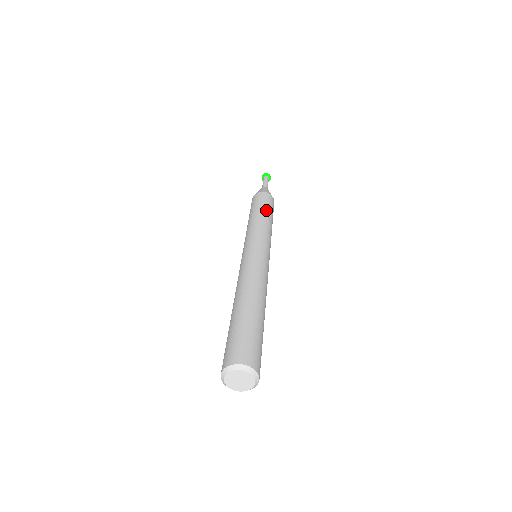
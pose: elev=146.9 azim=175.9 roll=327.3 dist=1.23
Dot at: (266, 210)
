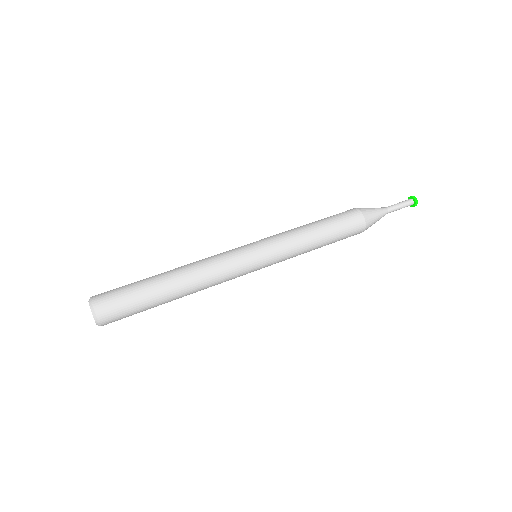
Dot at: (326, 227)
